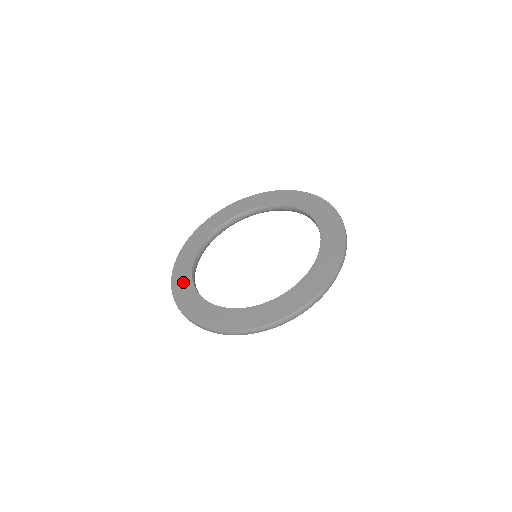
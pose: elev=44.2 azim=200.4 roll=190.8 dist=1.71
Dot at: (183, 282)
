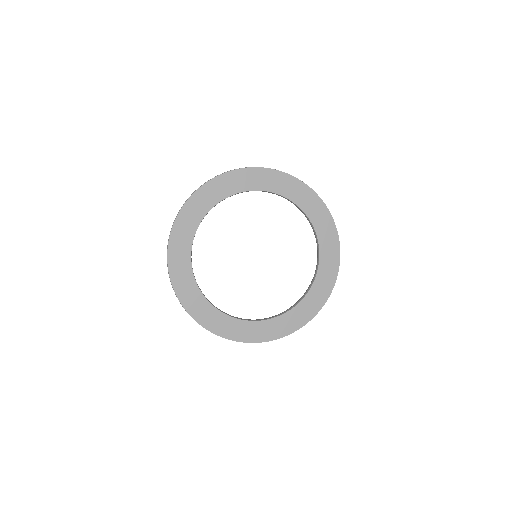
Dot at: (186, 228)
